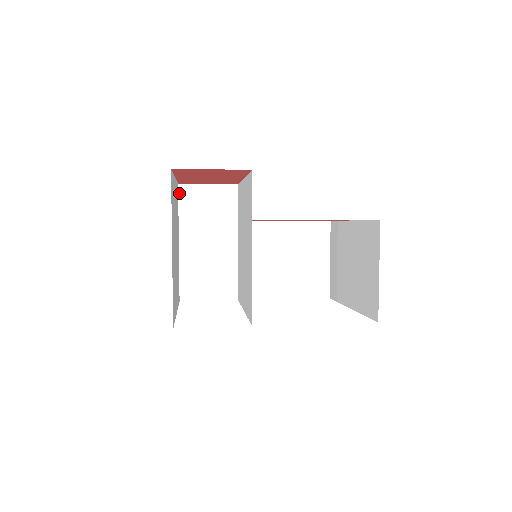
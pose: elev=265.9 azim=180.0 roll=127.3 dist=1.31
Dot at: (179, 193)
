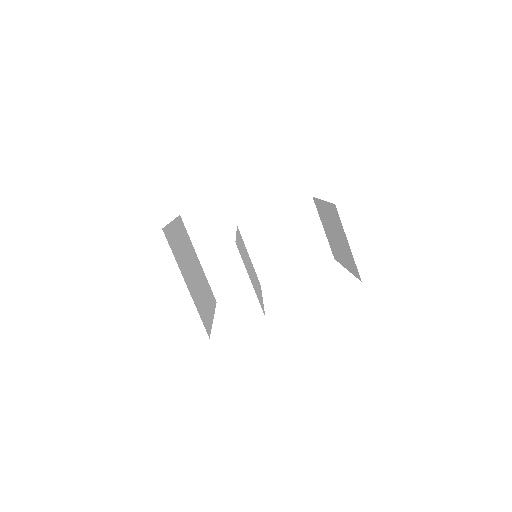
Dot at: (184, 222)
